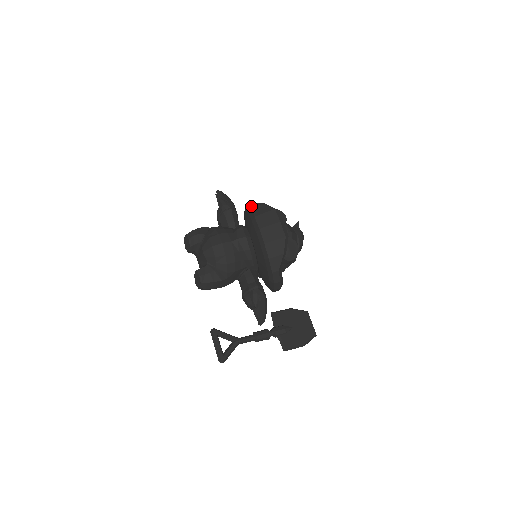
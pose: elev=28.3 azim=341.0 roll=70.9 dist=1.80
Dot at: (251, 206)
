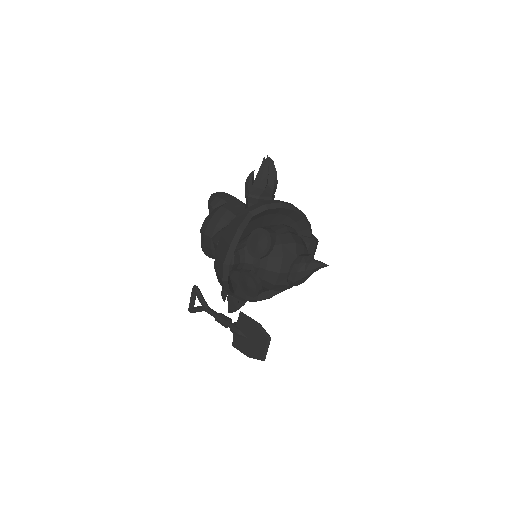
Dot at: (236, 217)
